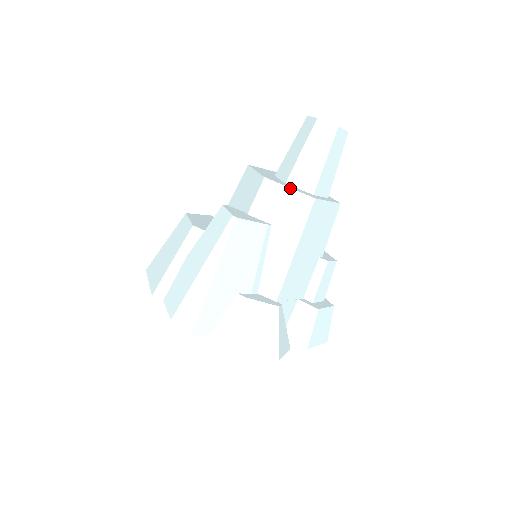
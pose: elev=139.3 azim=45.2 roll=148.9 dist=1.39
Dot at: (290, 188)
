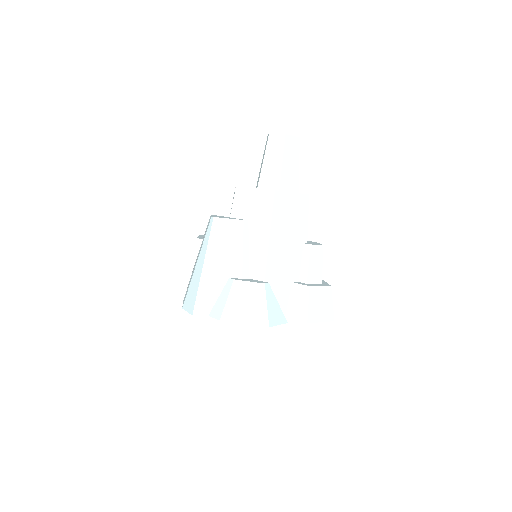
Dot at: (255, 188)
